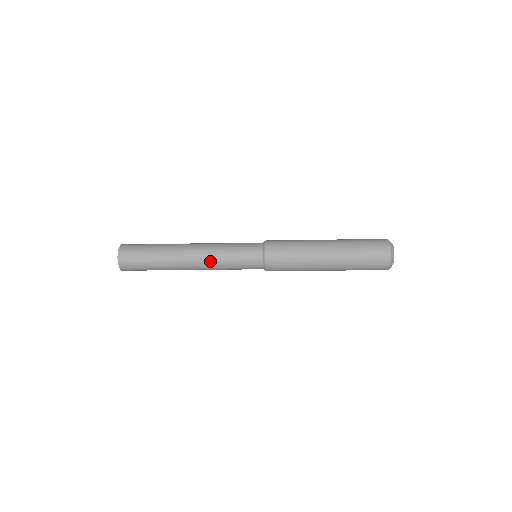
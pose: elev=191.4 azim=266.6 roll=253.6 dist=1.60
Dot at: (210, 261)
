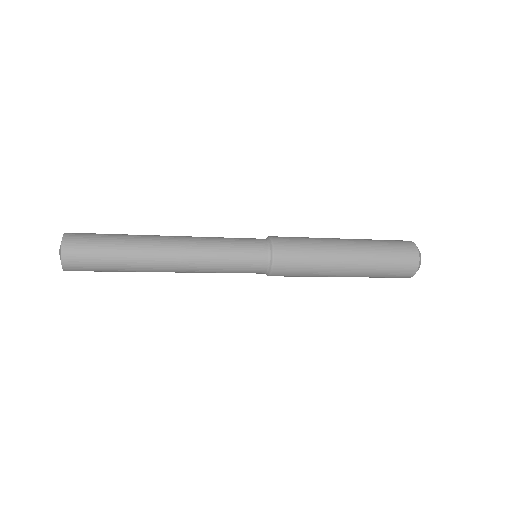
Dot at: (199, 254)
